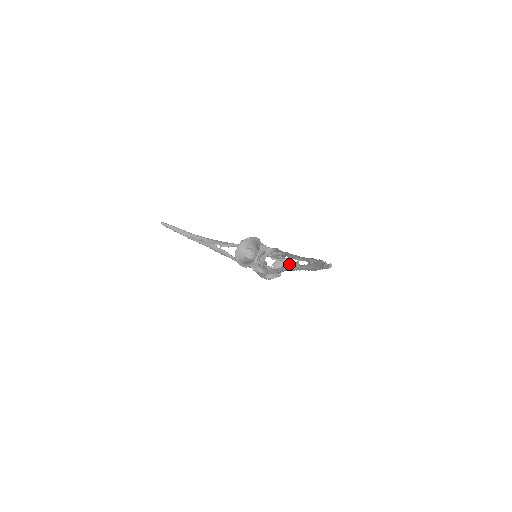
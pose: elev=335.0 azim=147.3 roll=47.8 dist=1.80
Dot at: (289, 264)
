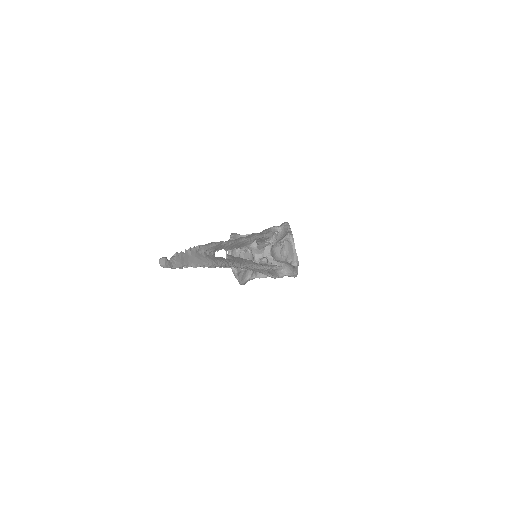
Dot at: occluded
